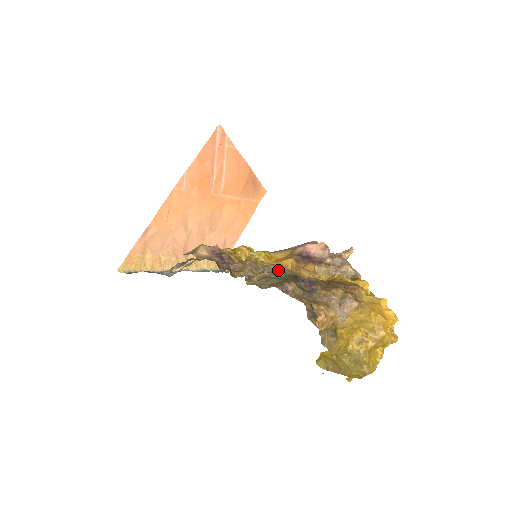
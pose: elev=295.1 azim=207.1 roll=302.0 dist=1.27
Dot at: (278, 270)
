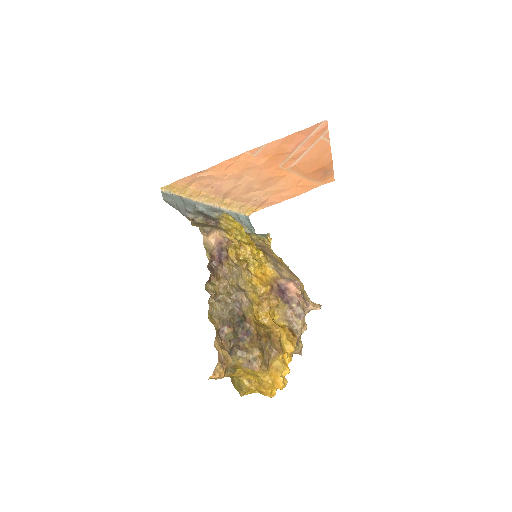
Dot at: (239, 304)
